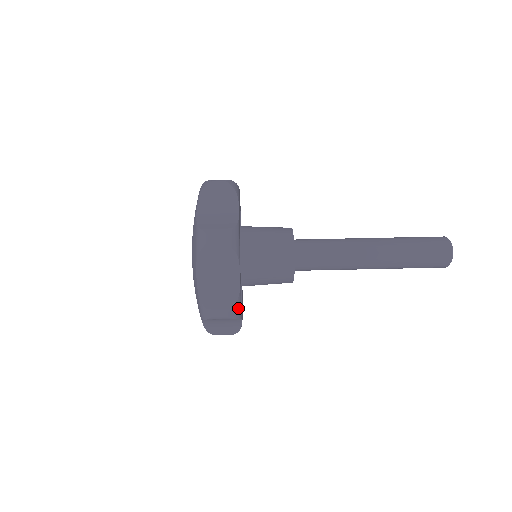
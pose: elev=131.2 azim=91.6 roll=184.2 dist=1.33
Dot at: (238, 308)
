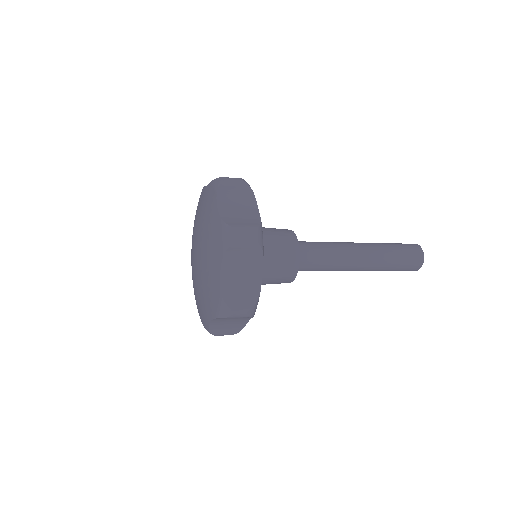
Dot at: occluded
